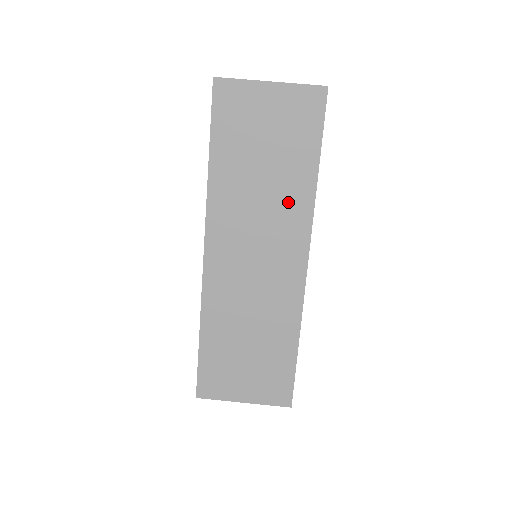
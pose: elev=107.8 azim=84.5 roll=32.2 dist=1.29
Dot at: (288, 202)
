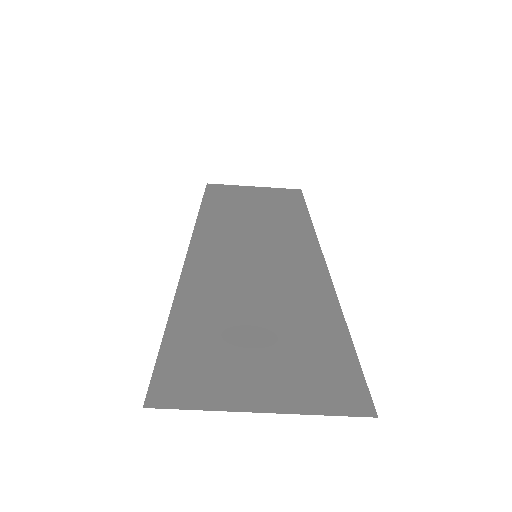
Dot at: occluded
